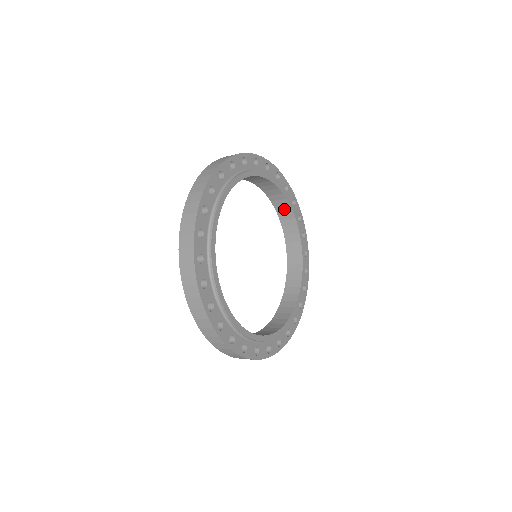
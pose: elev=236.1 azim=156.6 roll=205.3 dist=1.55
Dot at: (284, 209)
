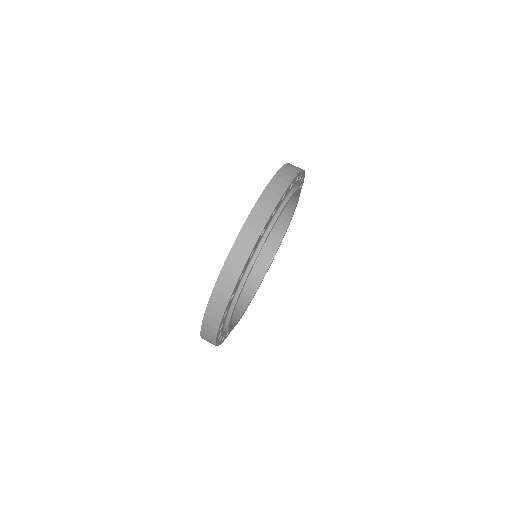
Dot at: (282, 221)
